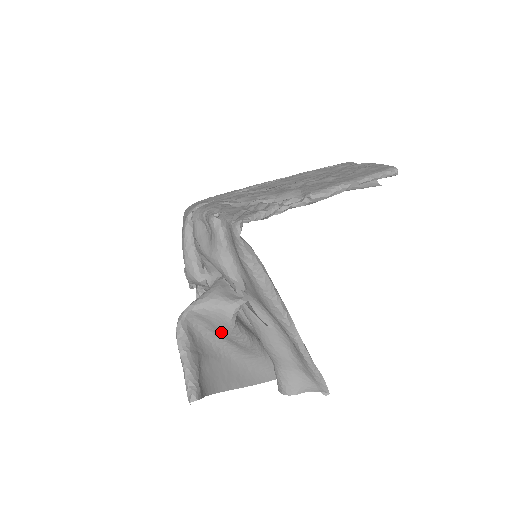
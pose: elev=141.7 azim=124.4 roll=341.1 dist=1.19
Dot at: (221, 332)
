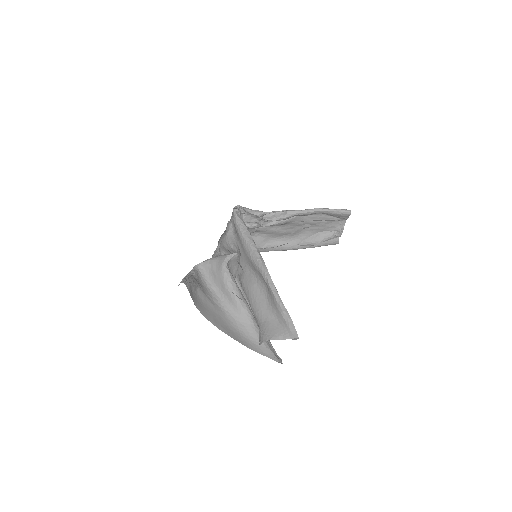
Dot at: (219, 280)
